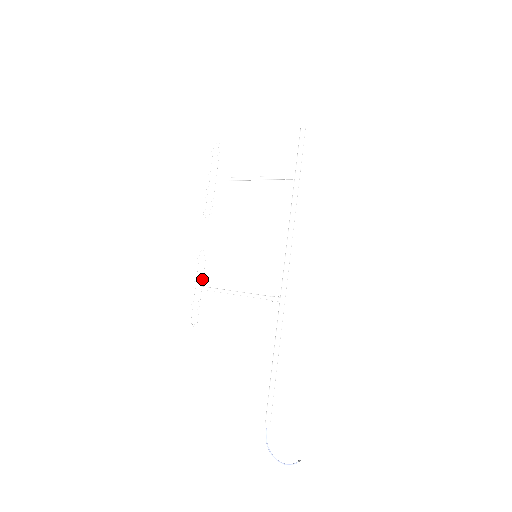
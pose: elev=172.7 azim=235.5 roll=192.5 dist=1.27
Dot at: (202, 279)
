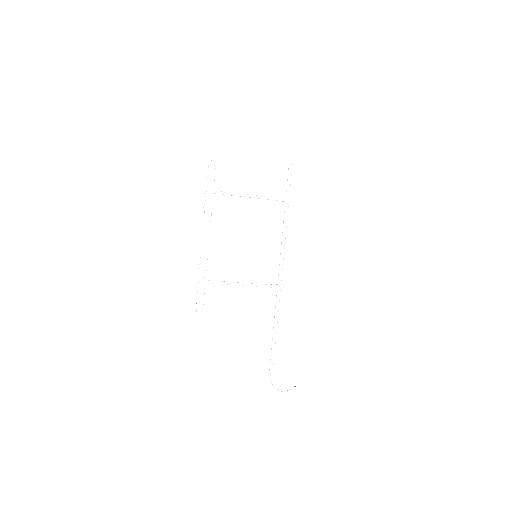
Dot at: occluded
